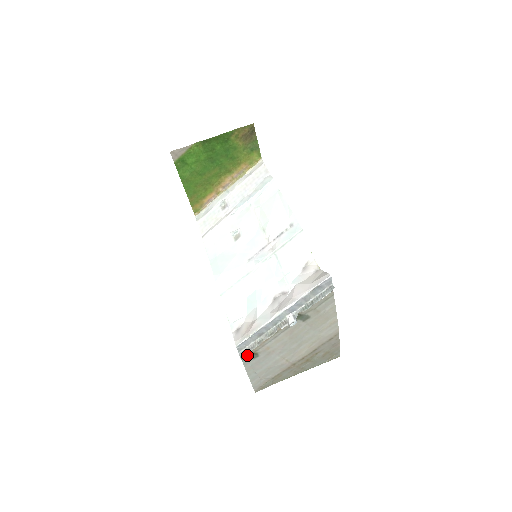
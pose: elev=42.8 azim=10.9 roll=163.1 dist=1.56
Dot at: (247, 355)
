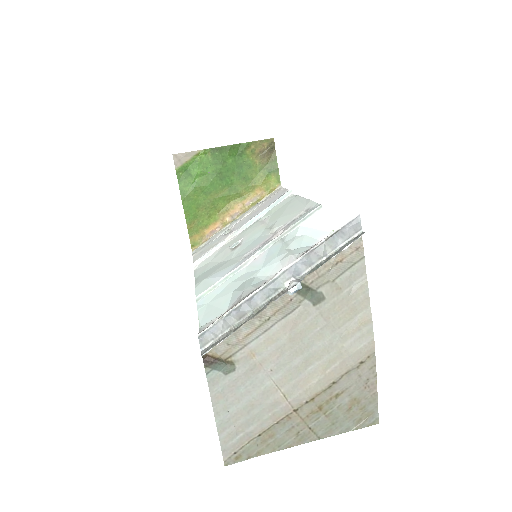
Dot at: (216, 362)
